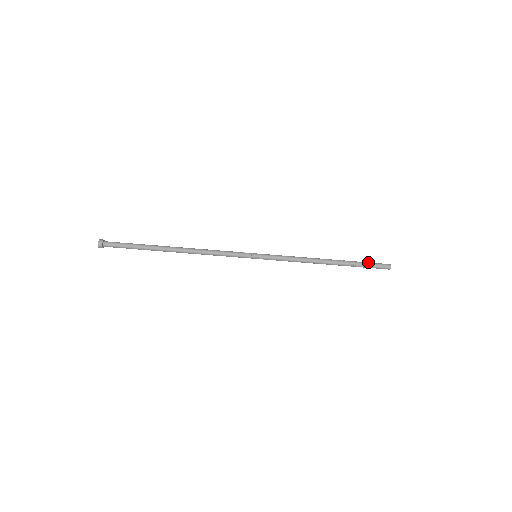
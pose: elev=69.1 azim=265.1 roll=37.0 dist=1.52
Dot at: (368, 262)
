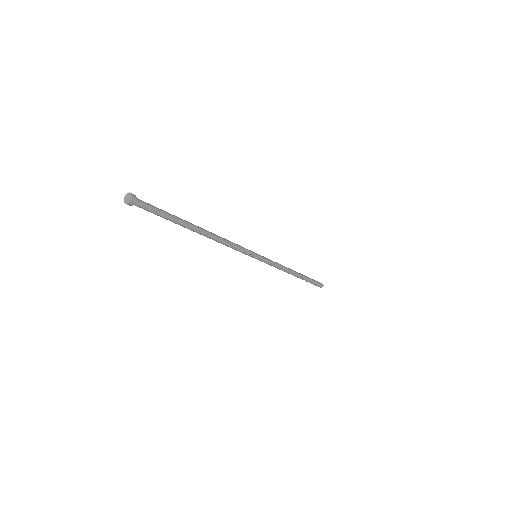
Dot at: (314, 282)
